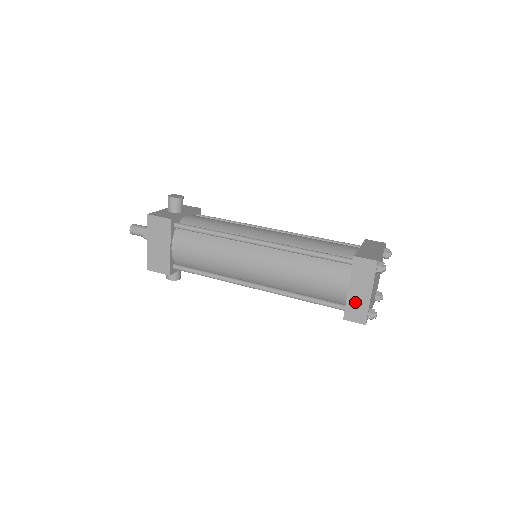
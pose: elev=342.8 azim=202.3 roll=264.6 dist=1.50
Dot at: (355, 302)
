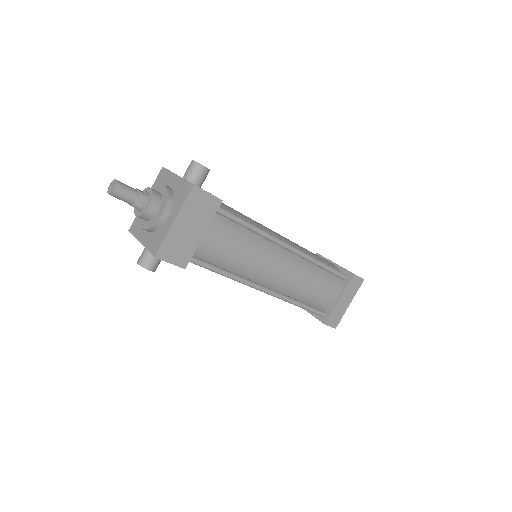
Dot at: (338, 310)
